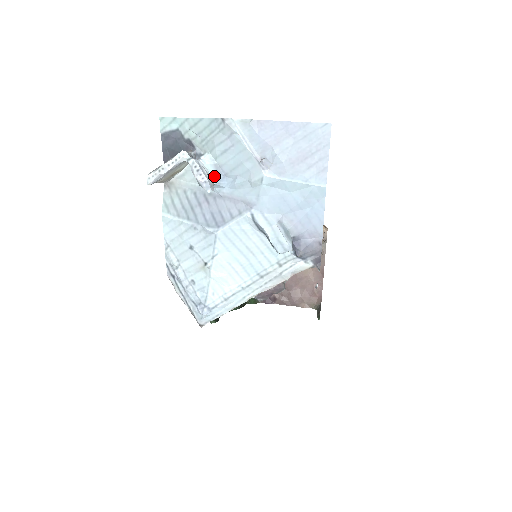
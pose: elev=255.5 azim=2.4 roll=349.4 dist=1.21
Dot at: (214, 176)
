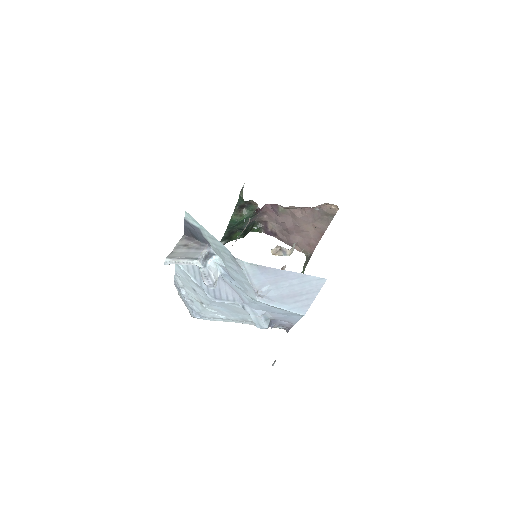
Dot at: (221, 270)
